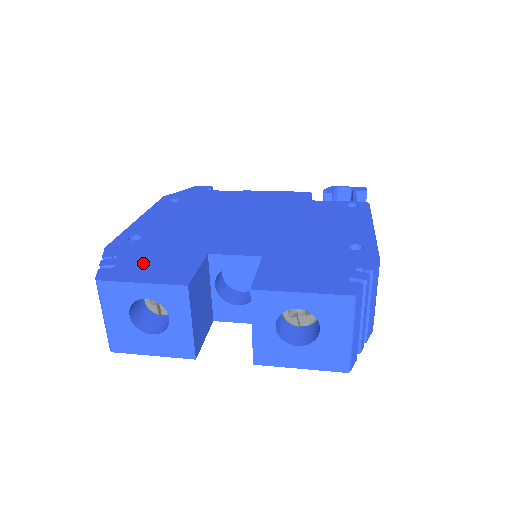
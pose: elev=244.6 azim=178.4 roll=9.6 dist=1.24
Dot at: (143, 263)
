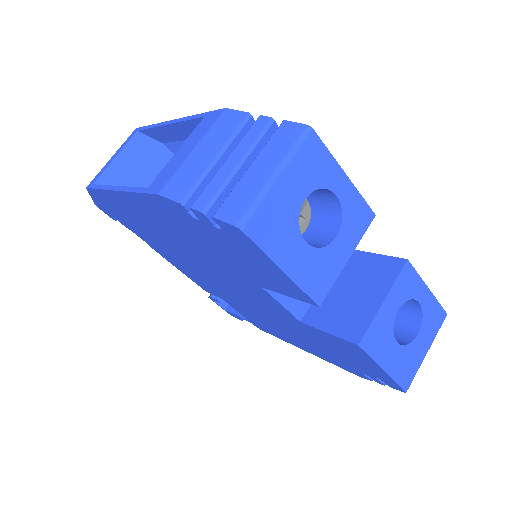
Dot at: occluded
